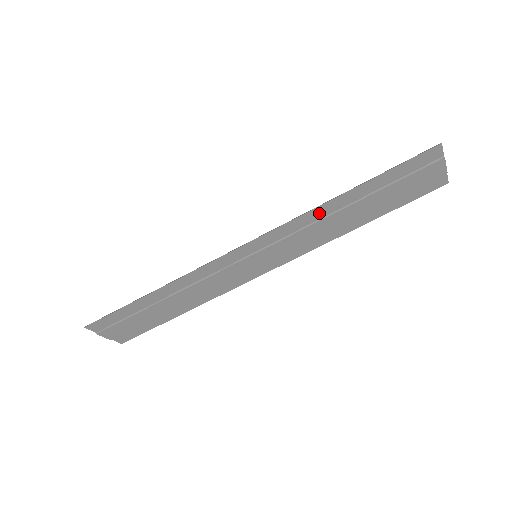
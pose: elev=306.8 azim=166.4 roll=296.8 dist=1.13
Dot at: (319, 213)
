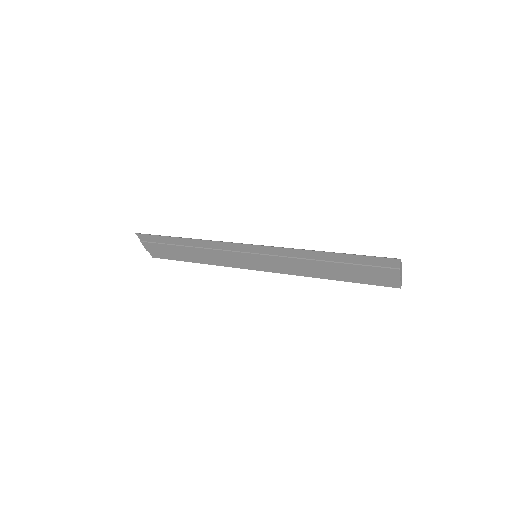
Dot at: (304, 254)
